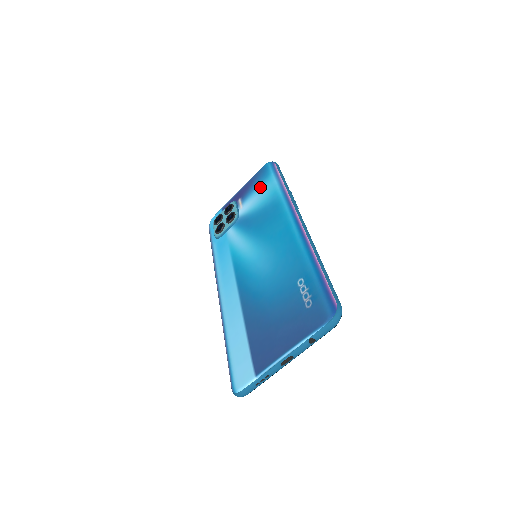
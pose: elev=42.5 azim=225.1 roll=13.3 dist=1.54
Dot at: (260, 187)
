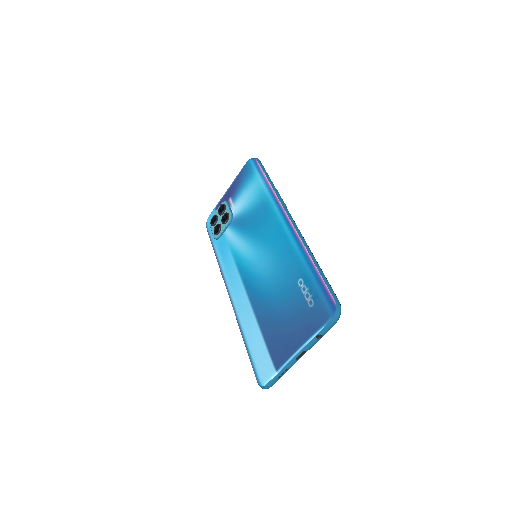
Dot at: (247, 186)
